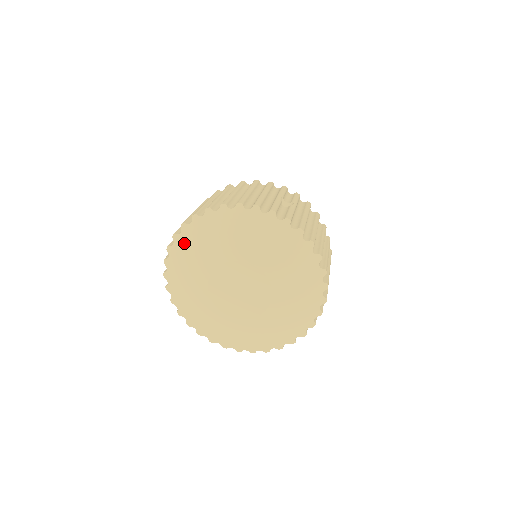
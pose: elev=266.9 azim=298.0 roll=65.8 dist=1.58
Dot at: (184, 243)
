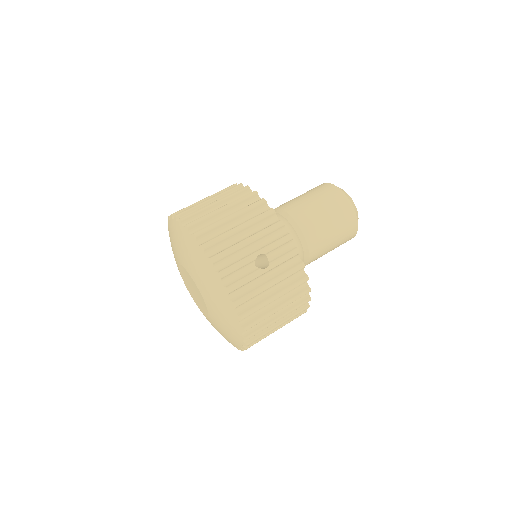
Dot at: (173, 228)
